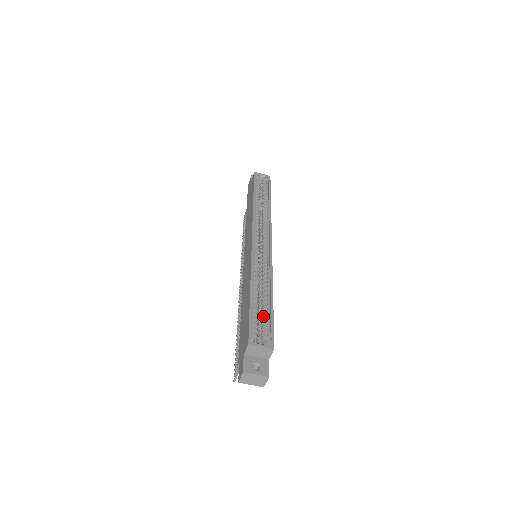
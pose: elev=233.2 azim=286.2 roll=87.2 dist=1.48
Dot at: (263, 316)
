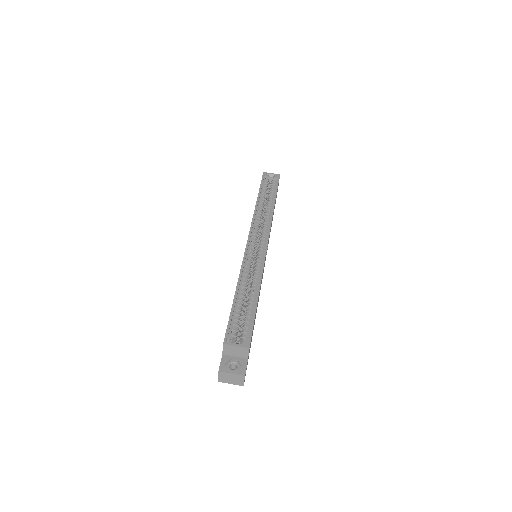
Dot at: (245, 316)
